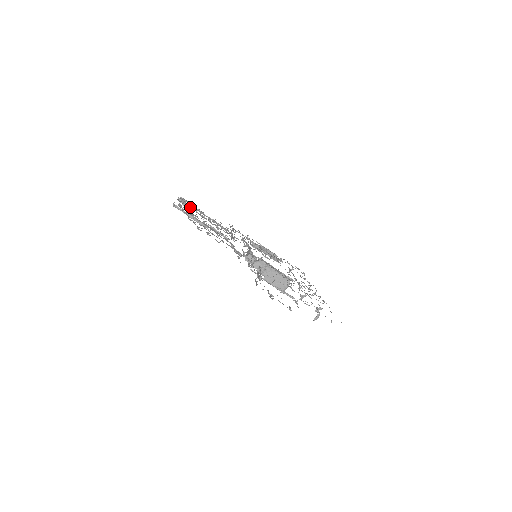
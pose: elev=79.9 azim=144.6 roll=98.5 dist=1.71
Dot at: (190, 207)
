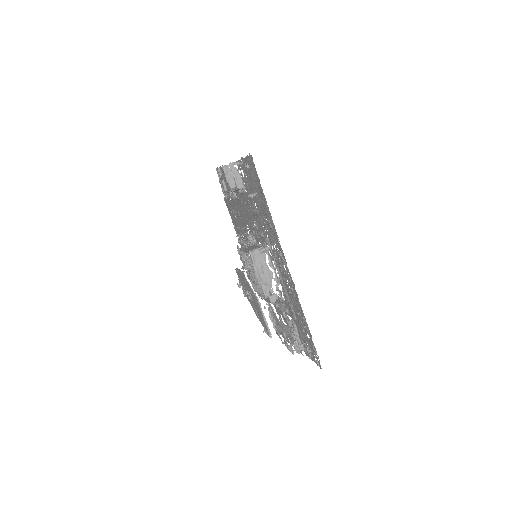
Dot at: (244, 266)
